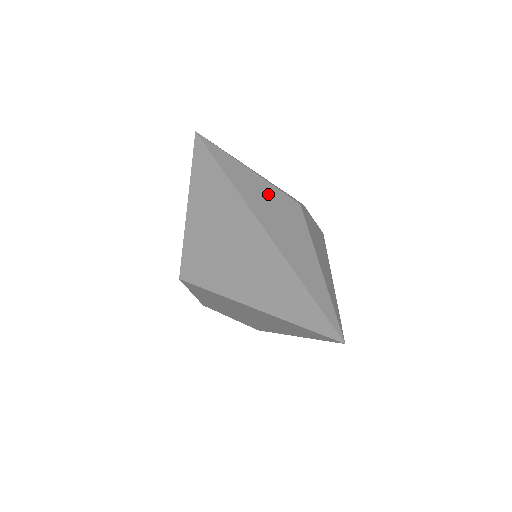
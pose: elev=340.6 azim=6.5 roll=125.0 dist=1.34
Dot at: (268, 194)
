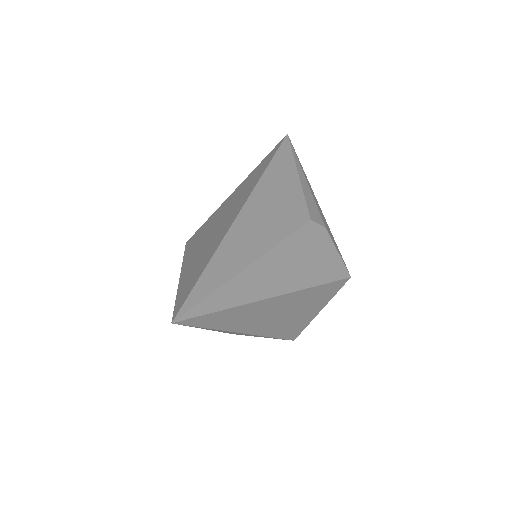
Dot at: (286, 197)
